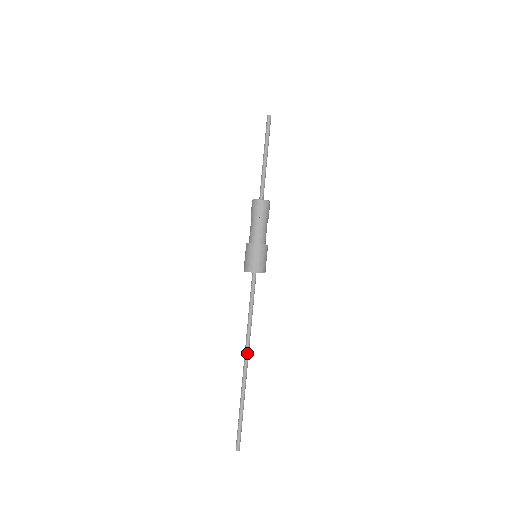
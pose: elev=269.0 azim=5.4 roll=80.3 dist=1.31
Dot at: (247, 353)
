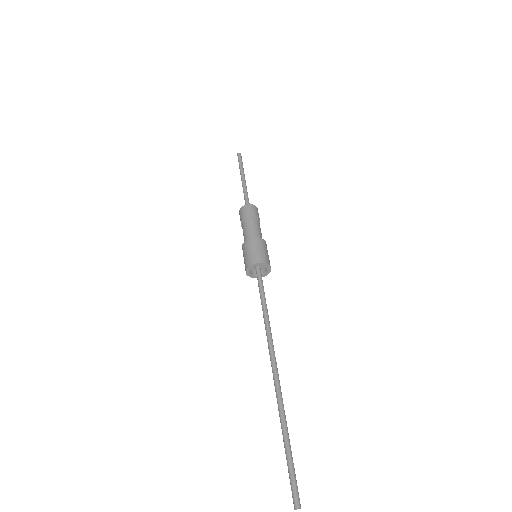
Dot at: (274, 357)
